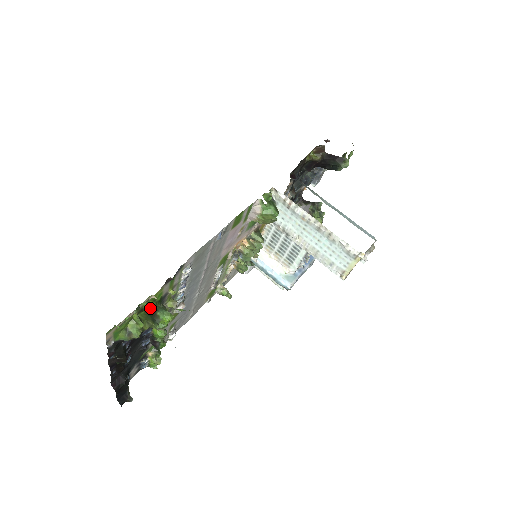
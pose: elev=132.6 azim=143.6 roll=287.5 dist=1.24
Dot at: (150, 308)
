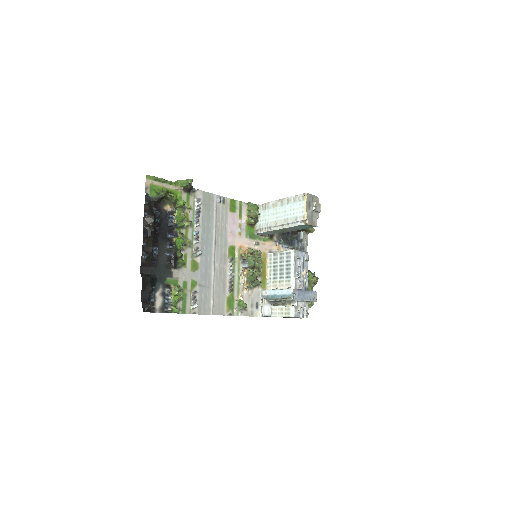
Dot at: (173, 194)
